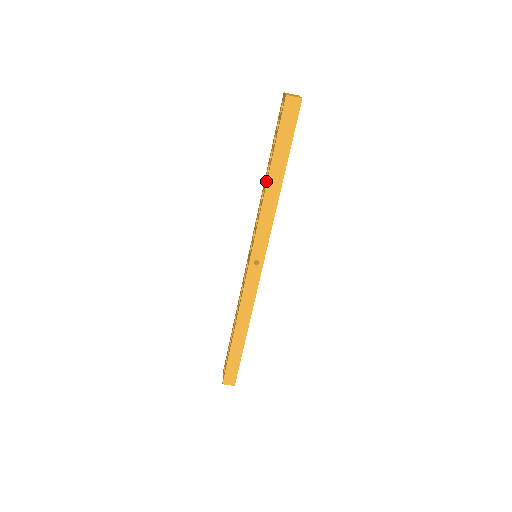
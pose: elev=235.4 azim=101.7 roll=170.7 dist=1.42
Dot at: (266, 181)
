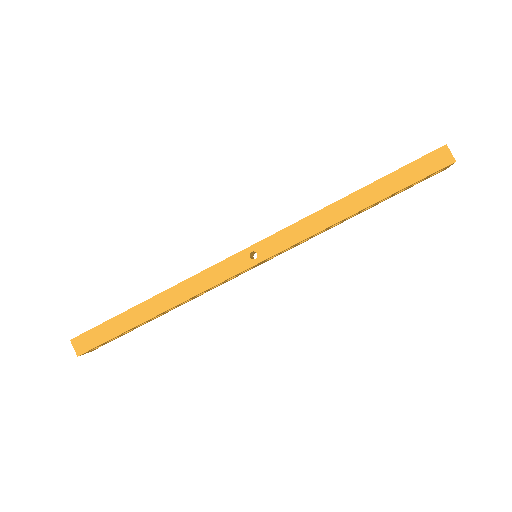
Dot at: (348, 195)
